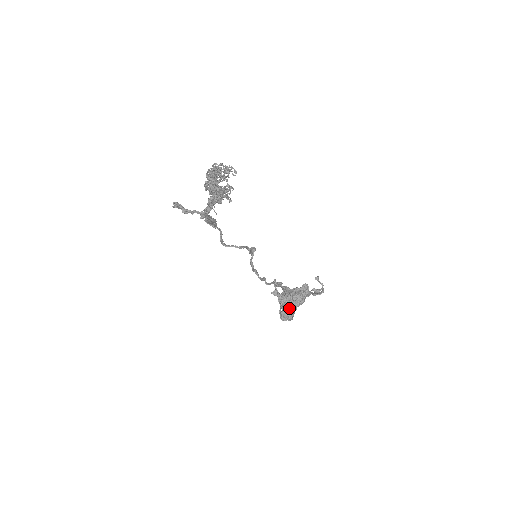
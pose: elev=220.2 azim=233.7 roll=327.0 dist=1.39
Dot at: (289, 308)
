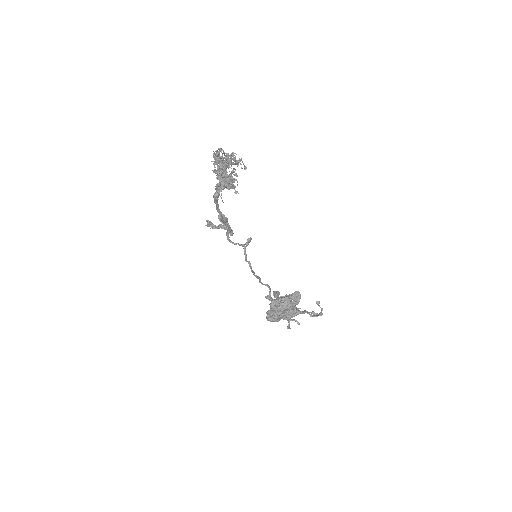
Dot at: (276, 308)
